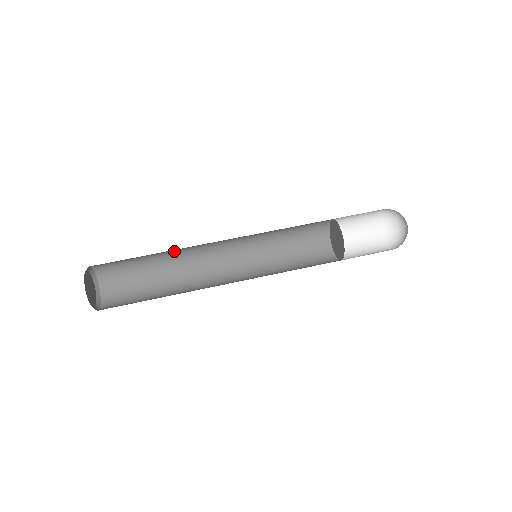
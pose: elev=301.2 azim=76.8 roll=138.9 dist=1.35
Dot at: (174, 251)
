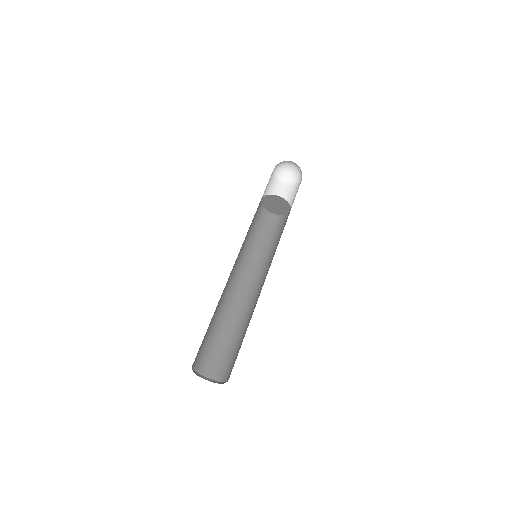
Dot at: occluded
